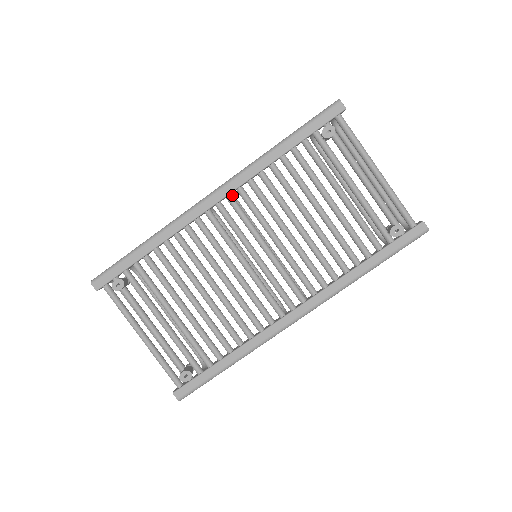
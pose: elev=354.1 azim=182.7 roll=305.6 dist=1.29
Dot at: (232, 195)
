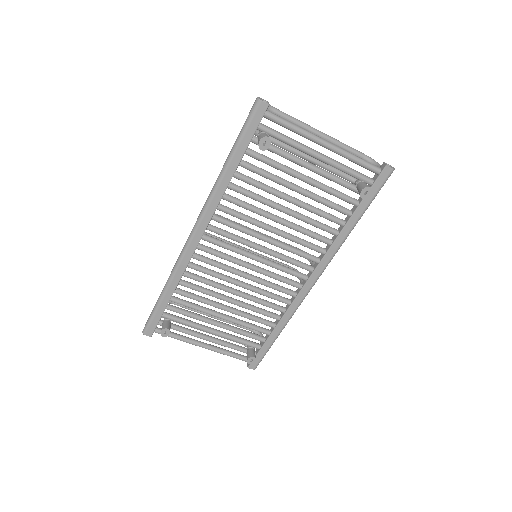
Dot at: occluded
